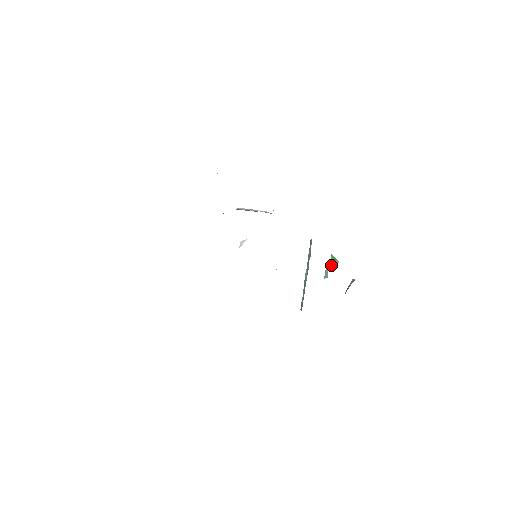
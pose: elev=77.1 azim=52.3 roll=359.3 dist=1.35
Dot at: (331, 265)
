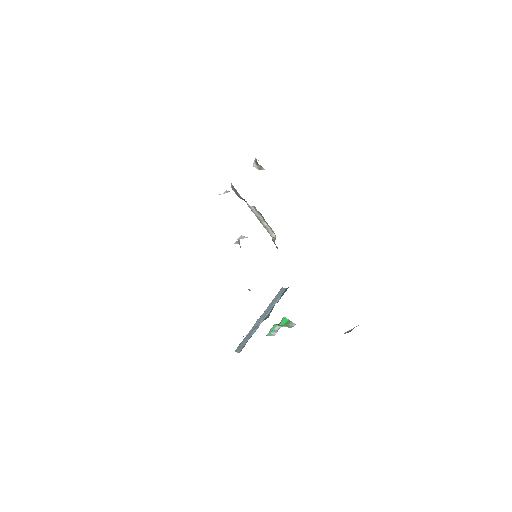
Dot at: (284, 325)
